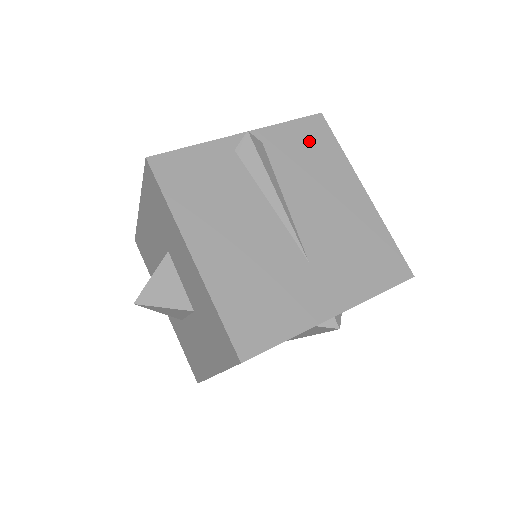
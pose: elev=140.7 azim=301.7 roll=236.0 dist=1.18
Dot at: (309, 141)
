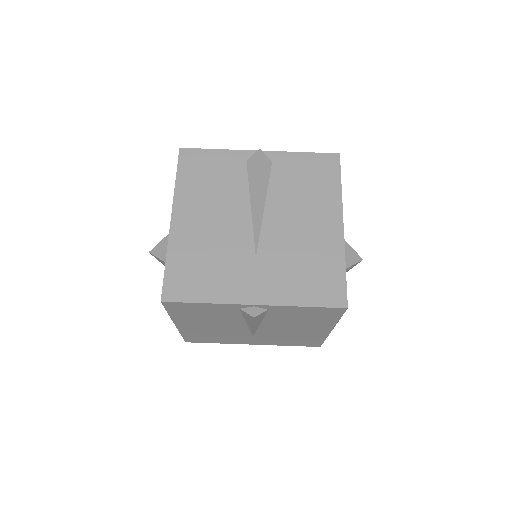
Dot at: (314, 171)
